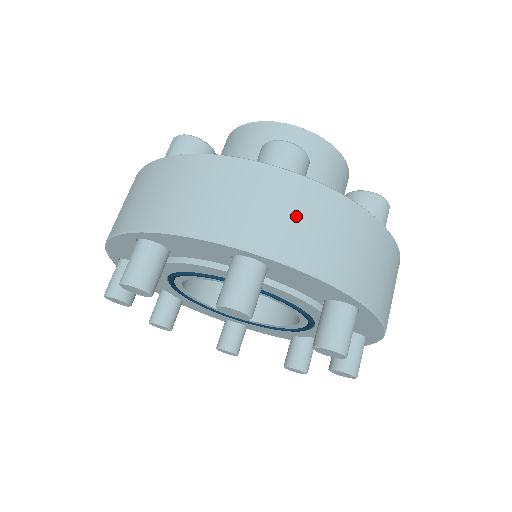
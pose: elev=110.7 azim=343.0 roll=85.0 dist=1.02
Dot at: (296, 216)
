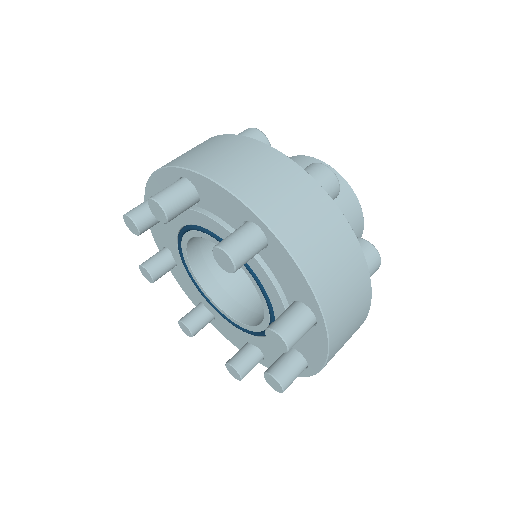
Dot at: (309, 218)
